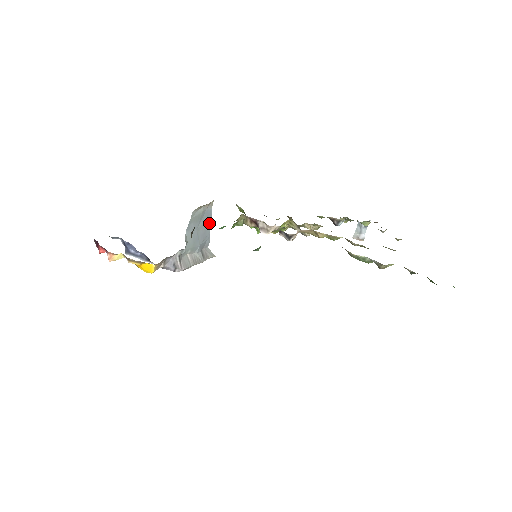
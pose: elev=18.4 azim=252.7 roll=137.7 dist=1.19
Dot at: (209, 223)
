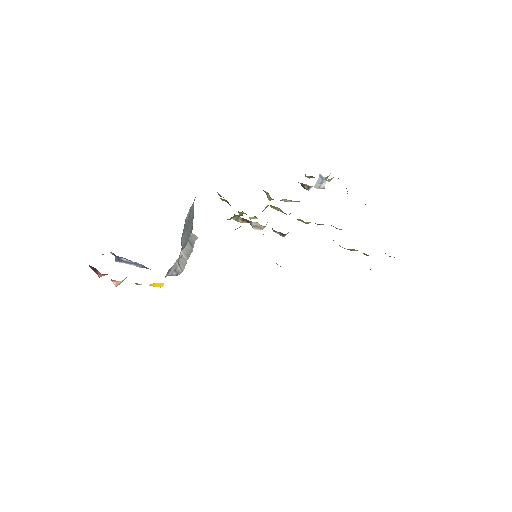
Dot at: (193, 215)
